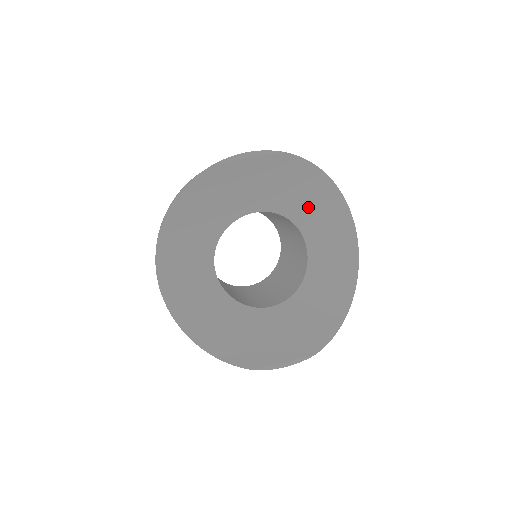
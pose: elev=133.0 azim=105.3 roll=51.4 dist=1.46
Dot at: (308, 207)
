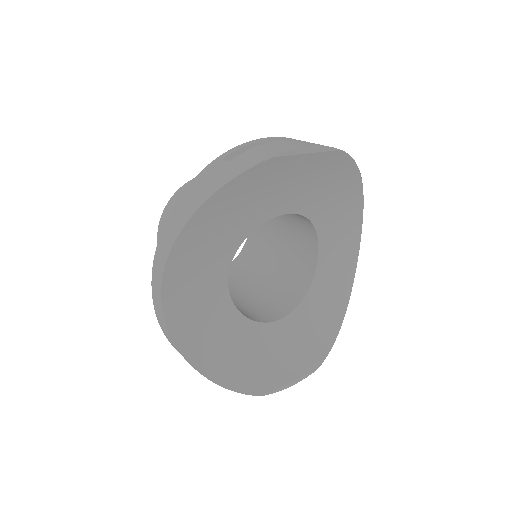
Dot at: (332, 209)
